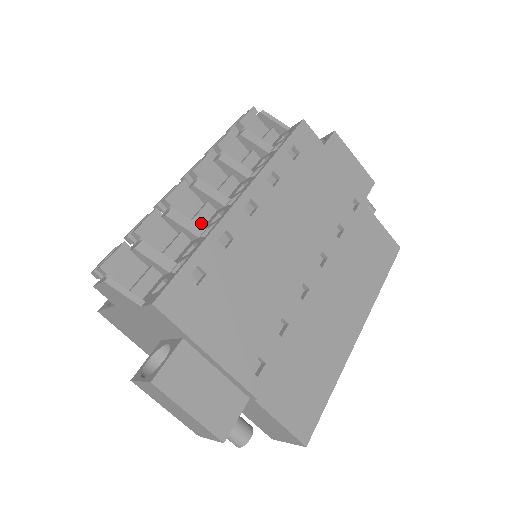
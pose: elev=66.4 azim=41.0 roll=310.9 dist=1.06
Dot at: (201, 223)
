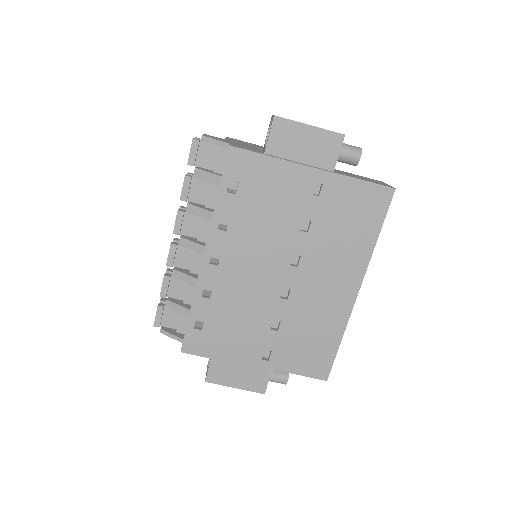
Dot at: (198, 267)
